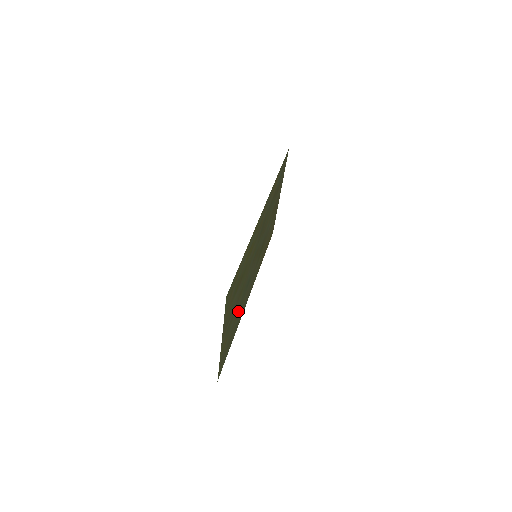
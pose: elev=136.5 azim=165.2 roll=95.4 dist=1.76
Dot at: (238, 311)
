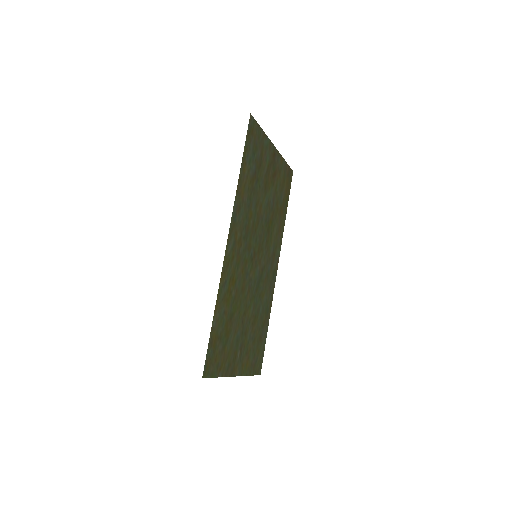
Dot at: (256, 315)
